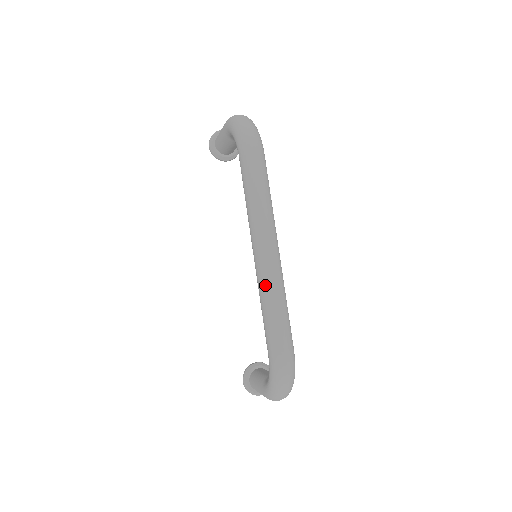
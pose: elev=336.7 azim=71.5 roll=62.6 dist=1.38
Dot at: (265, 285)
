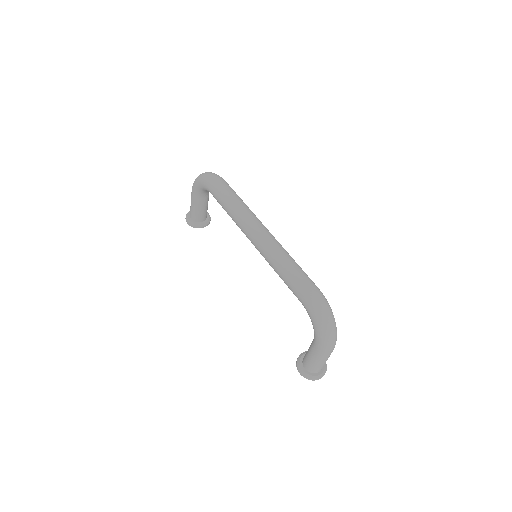
Dot at: (271, 252)
